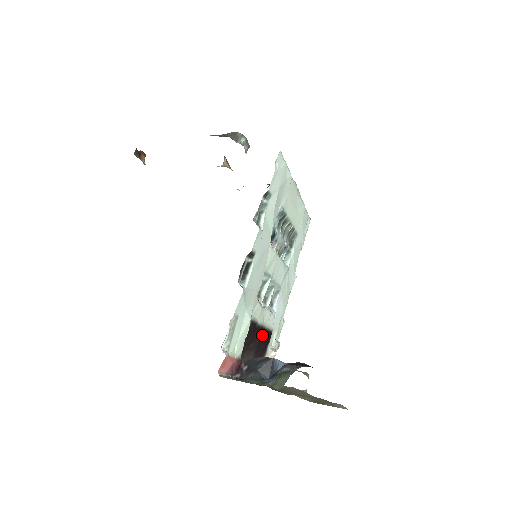
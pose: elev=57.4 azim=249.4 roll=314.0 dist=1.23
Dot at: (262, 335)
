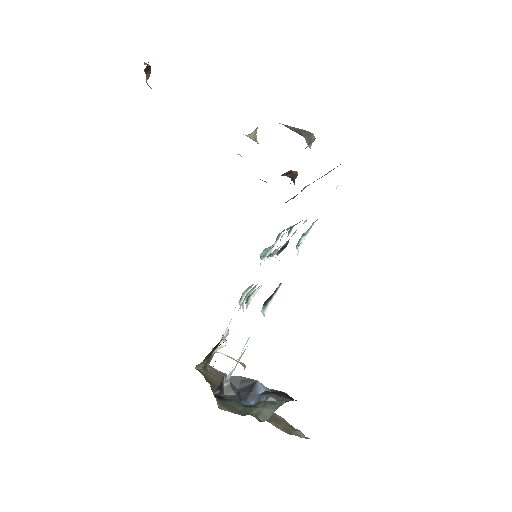
Dot at: occluded
